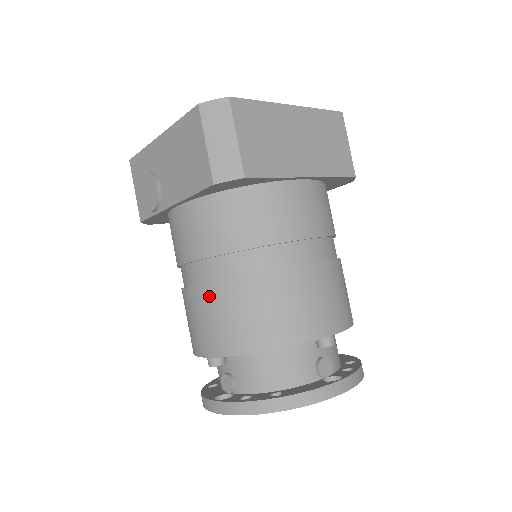
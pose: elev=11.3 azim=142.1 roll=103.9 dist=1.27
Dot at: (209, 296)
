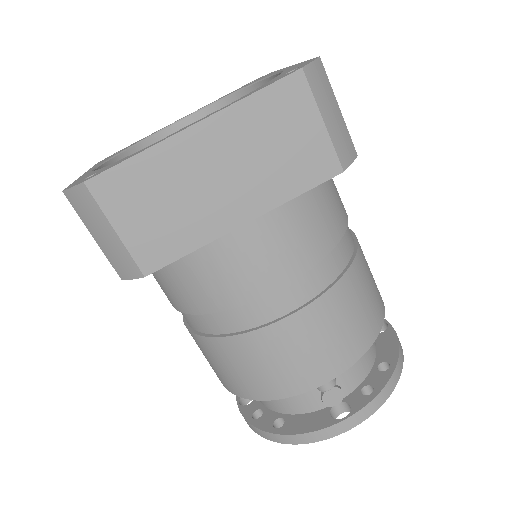
Dot at: (193, 338)
